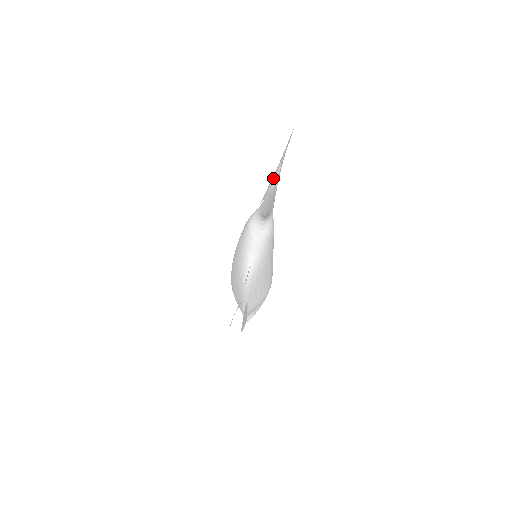
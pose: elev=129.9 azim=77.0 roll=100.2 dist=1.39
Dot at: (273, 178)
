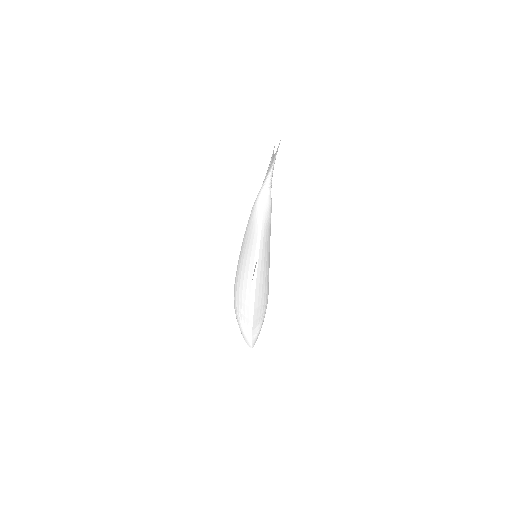
Dot at: occluded
